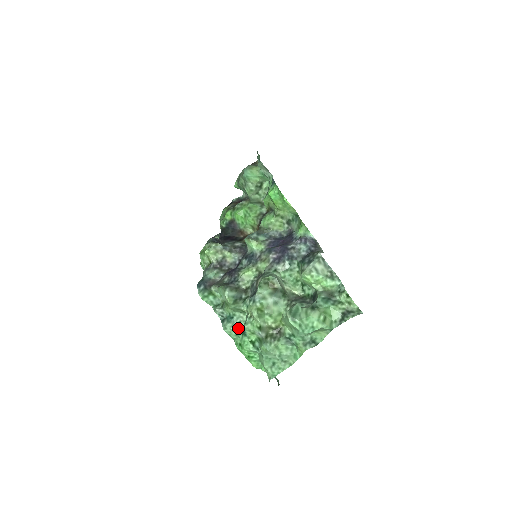
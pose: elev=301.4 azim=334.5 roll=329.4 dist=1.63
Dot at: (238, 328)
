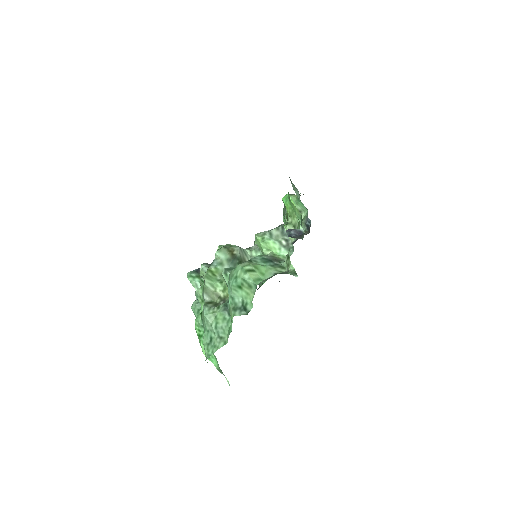
Dot at: occluded
